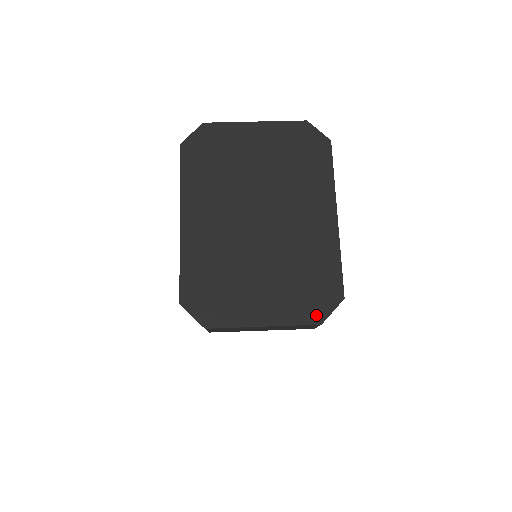
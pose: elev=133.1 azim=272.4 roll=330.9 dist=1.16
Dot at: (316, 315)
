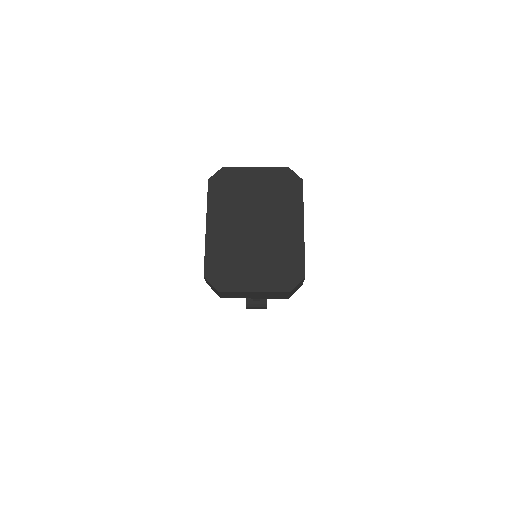
Dot at: (287, 286)
